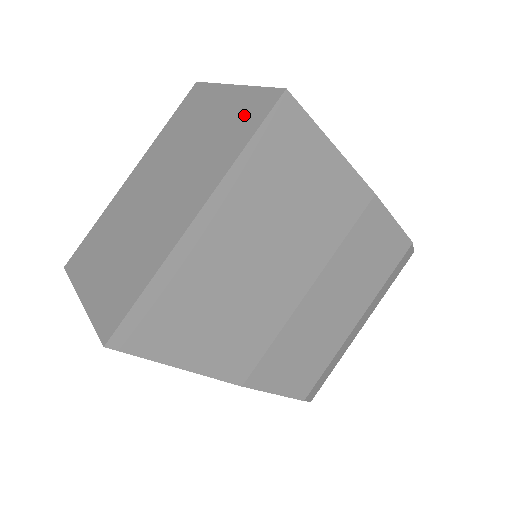
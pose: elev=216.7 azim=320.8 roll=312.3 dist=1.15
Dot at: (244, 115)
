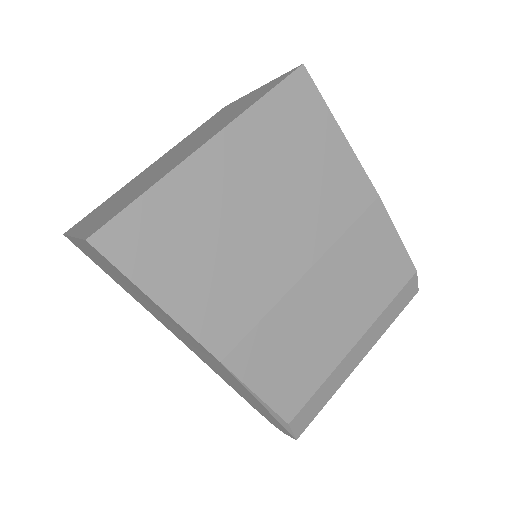
Dot at: (264, 90)
